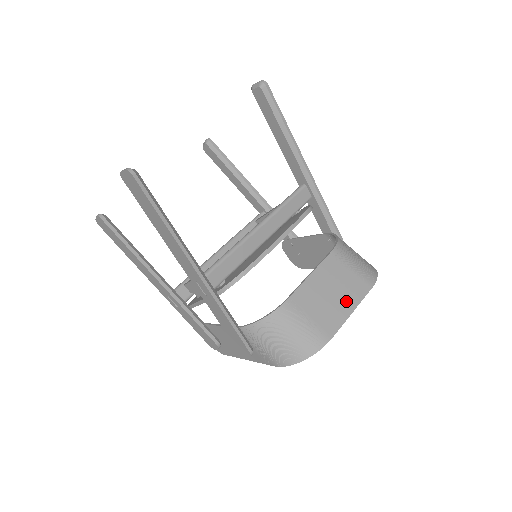
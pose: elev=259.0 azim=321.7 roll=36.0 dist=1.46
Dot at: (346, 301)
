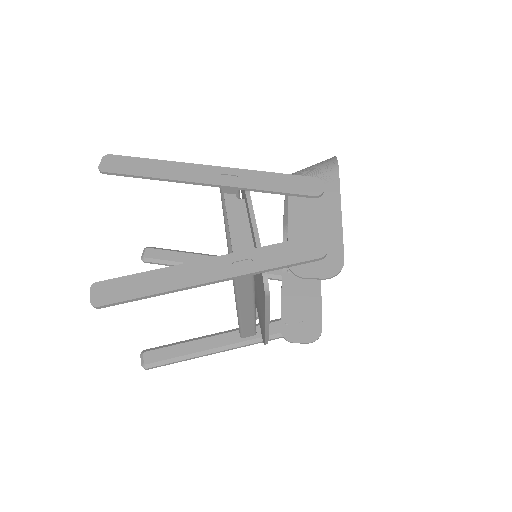
Dot at: occluded
